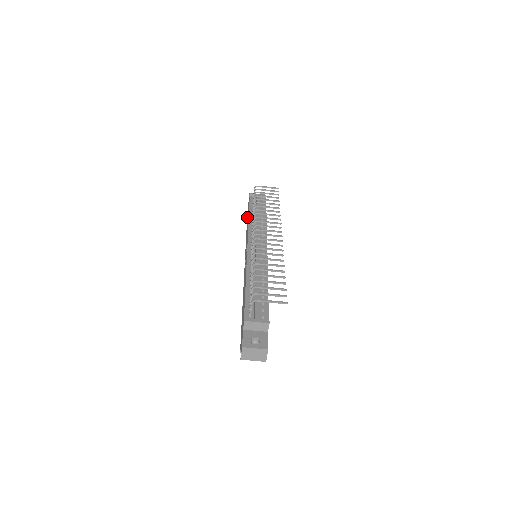
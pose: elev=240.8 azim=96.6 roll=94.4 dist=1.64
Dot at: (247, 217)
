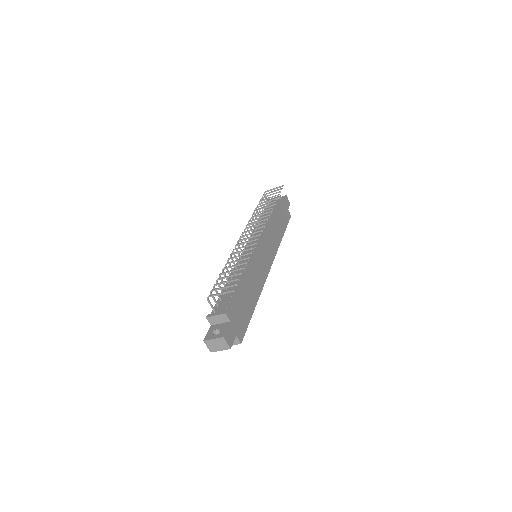
Dot at: occluded
